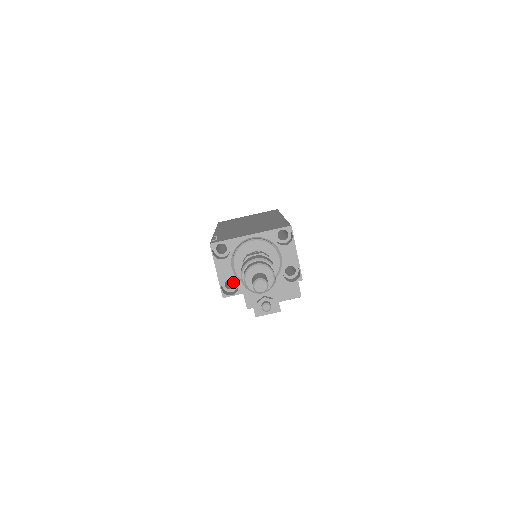
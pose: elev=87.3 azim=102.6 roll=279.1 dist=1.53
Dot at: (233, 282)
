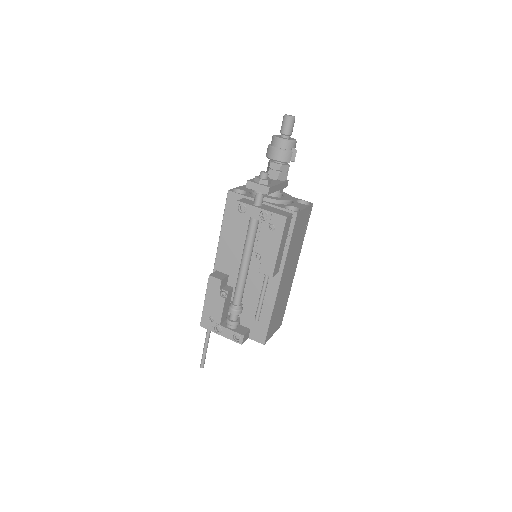
Dot at: (233, 222)
